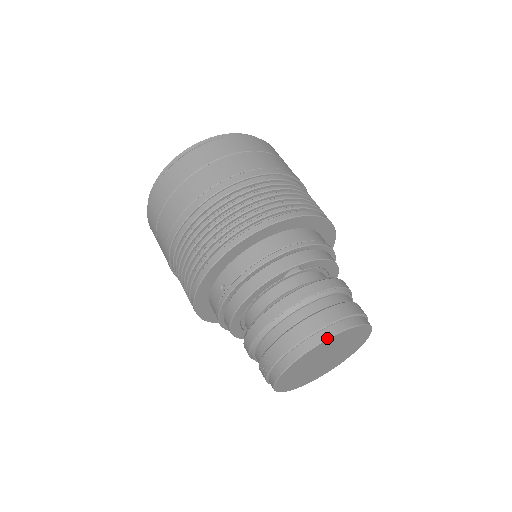
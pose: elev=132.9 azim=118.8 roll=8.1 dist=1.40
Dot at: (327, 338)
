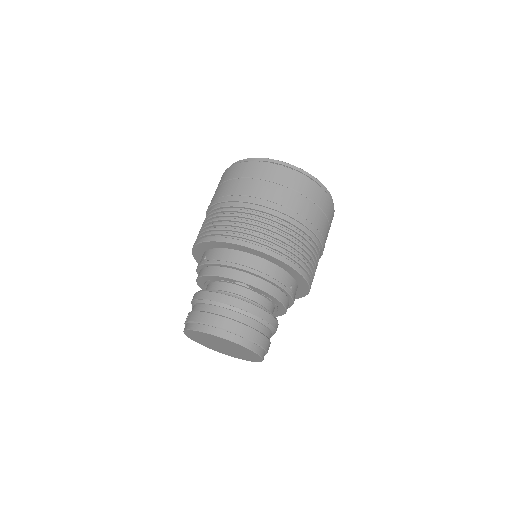
Dot at: (216, 335)
